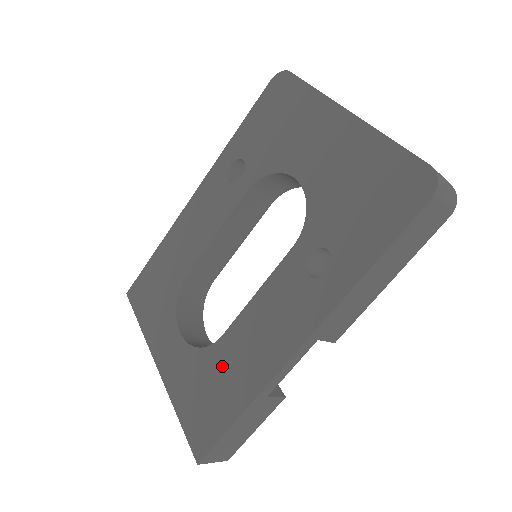
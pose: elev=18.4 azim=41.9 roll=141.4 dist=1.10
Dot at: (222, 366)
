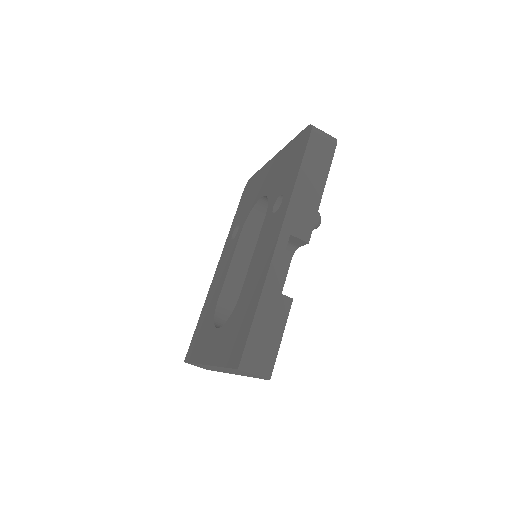
Dot at: (243, 304)
